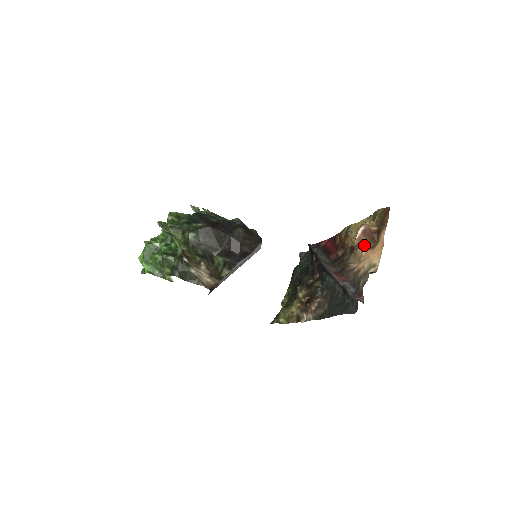
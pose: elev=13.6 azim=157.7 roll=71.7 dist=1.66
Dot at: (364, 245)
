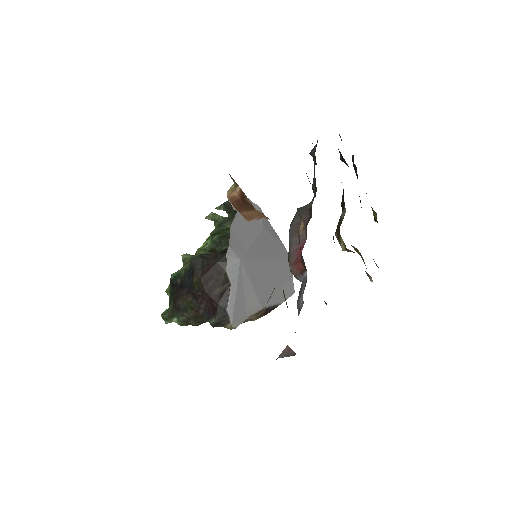
Dot at: (262, 216)
